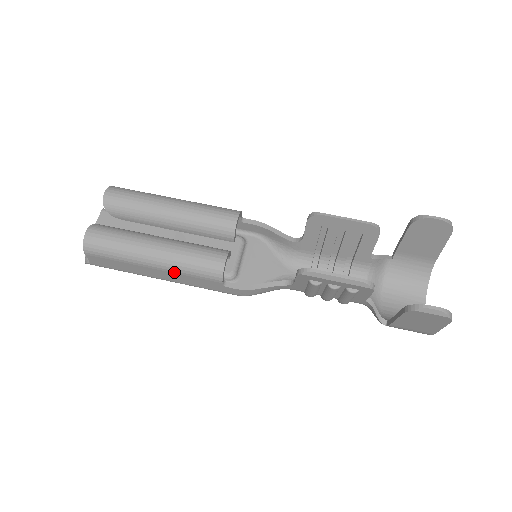
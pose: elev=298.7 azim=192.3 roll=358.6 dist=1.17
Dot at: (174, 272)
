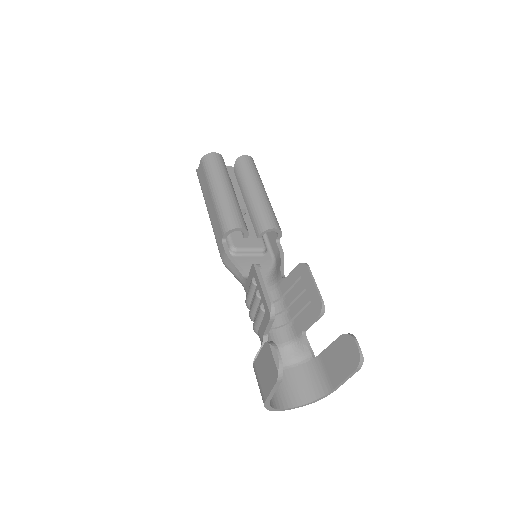
Dot at: (215, 207)
